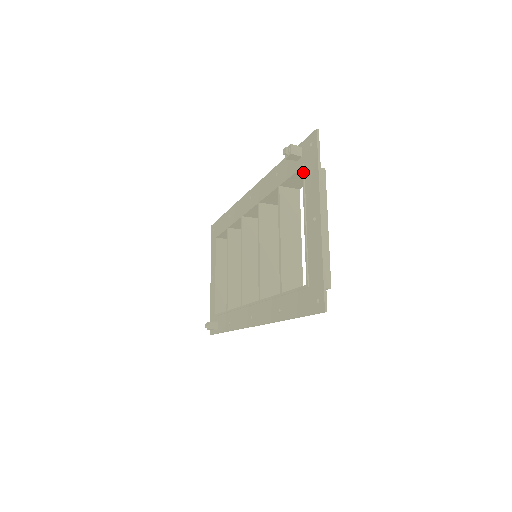
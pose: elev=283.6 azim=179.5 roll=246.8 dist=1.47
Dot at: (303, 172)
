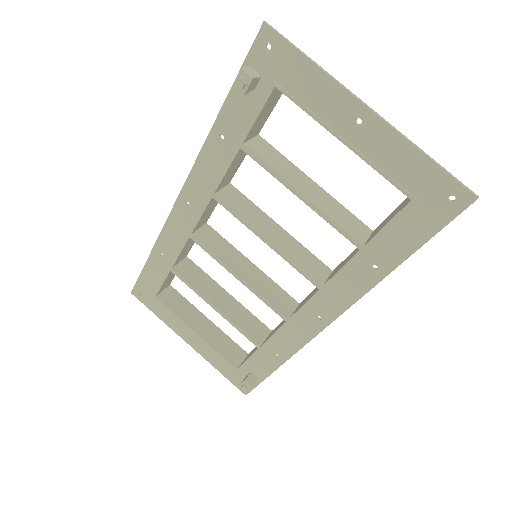
Dot at: (283, 90)
